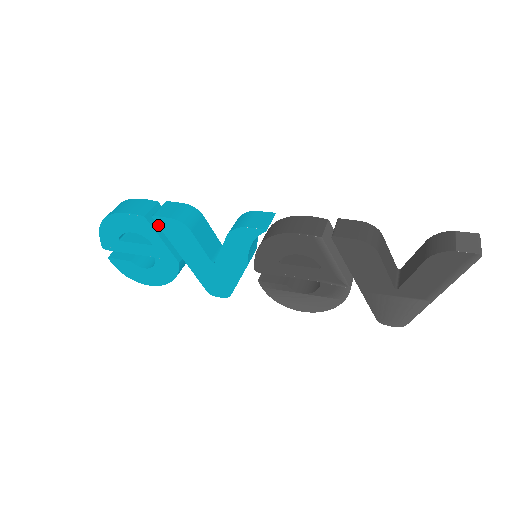
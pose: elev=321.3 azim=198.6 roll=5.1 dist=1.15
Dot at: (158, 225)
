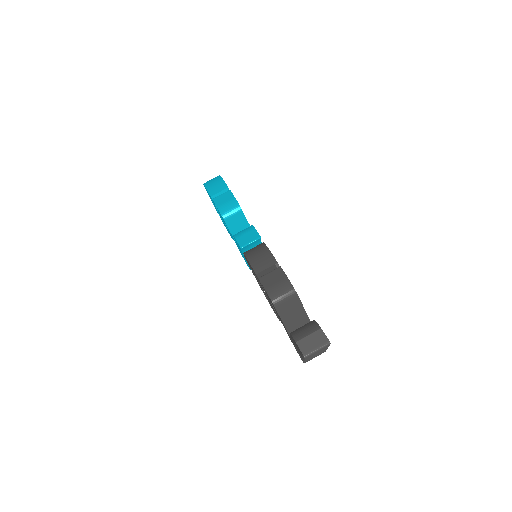
Dot at: occluded
